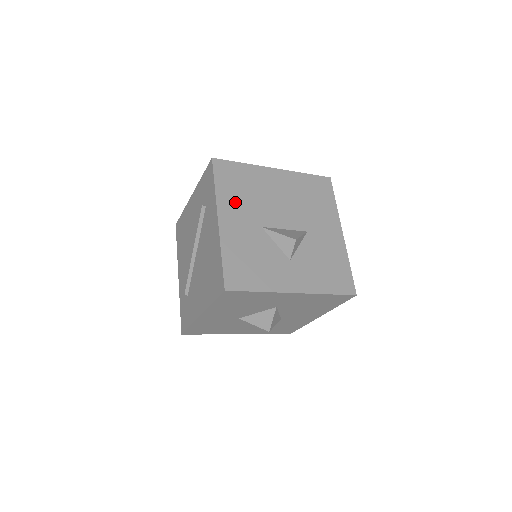
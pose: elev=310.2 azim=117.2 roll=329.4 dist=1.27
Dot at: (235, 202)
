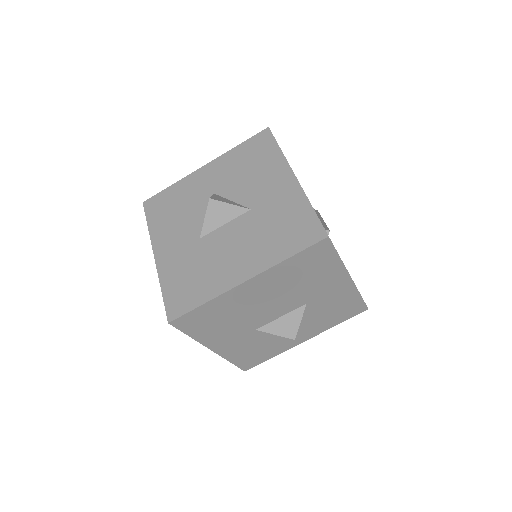
Dot at: (219, 333)
